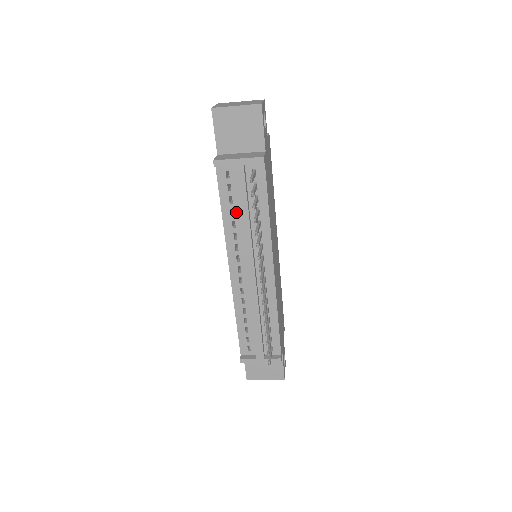
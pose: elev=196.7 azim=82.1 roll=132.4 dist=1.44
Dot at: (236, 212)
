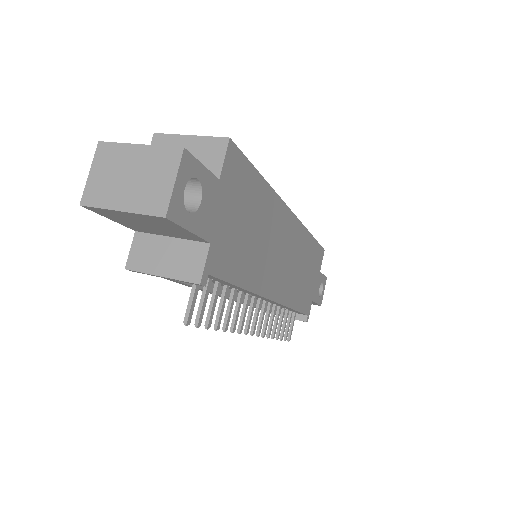
Dot at: occluded
